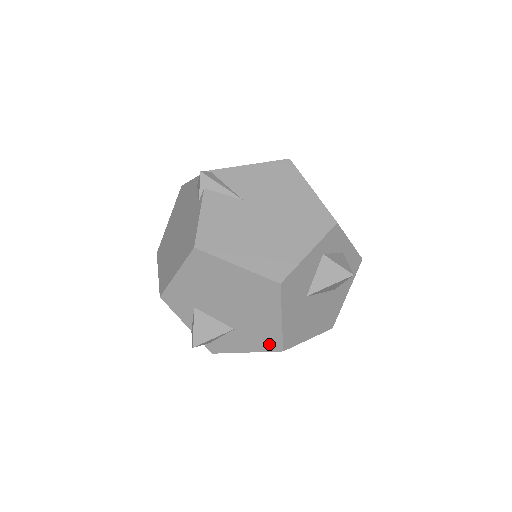
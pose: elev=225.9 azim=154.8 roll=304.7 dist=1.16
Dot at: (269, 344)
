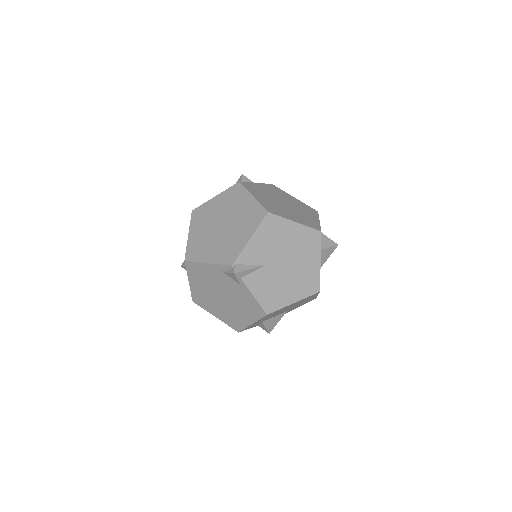
Dot at: occluded
